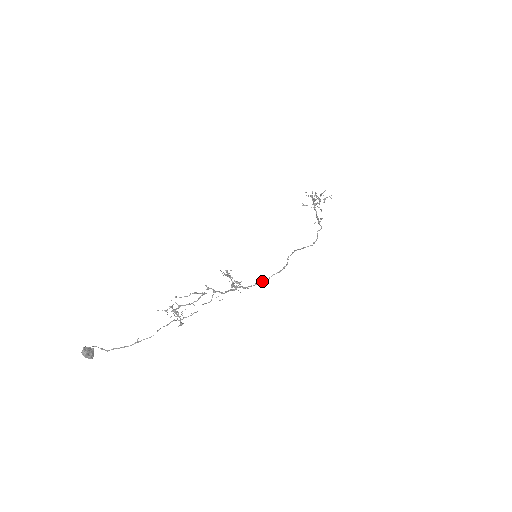
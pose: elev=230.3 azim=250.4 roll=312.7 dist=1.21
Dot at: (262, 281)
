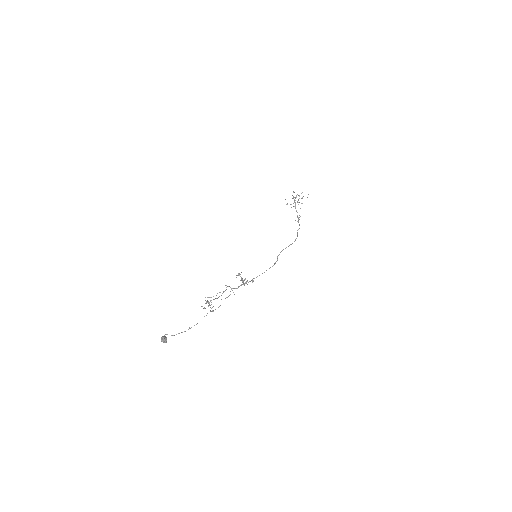
Dot at: occluded
